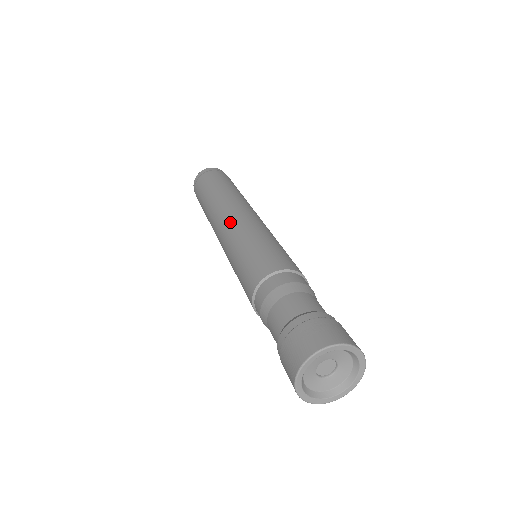
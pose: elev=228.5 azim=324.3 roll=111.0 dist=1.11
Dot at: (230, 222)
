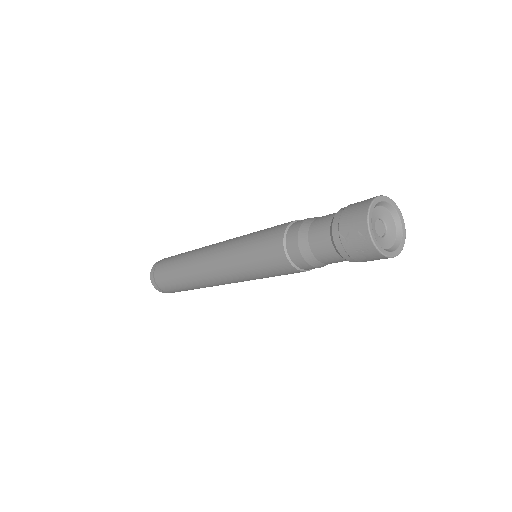
Dot at: (227, 240)
